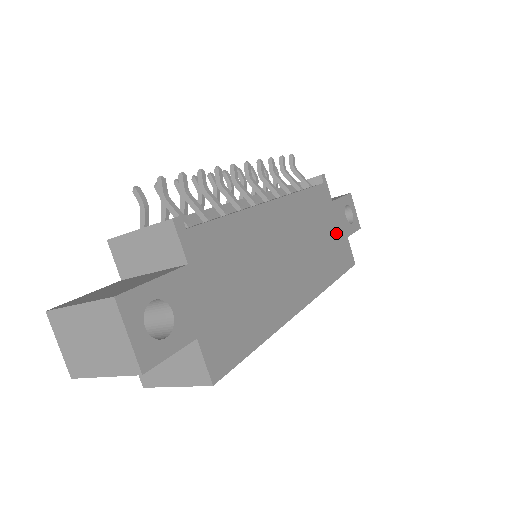
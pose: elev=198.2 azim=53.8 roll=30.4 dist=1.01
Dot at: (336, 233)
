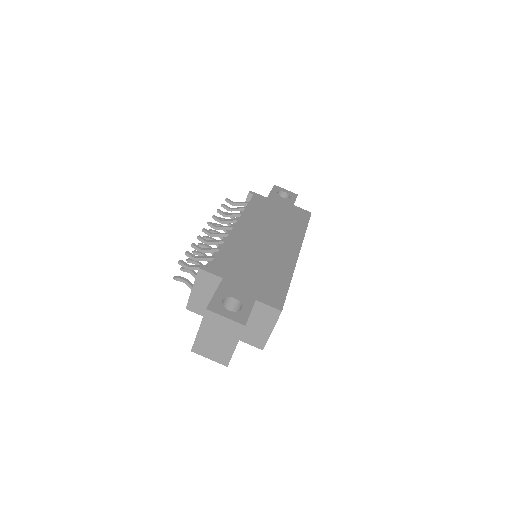
Dot at: (285, 209)
